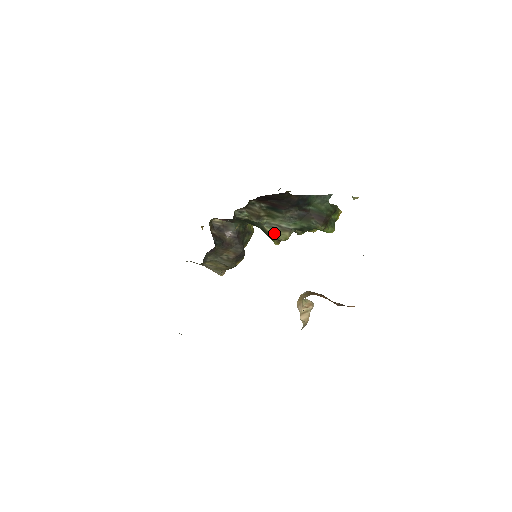
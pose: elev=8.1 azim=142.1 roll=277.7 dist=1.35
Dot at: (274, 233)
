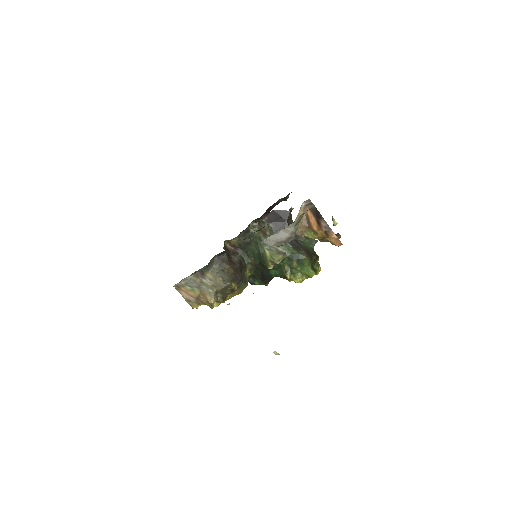
Dot at: (271, 255)
